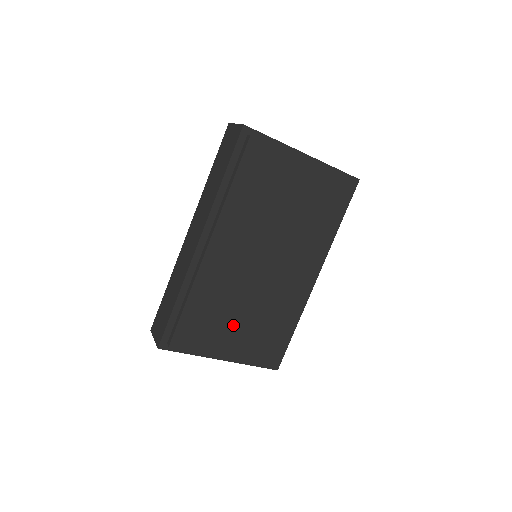
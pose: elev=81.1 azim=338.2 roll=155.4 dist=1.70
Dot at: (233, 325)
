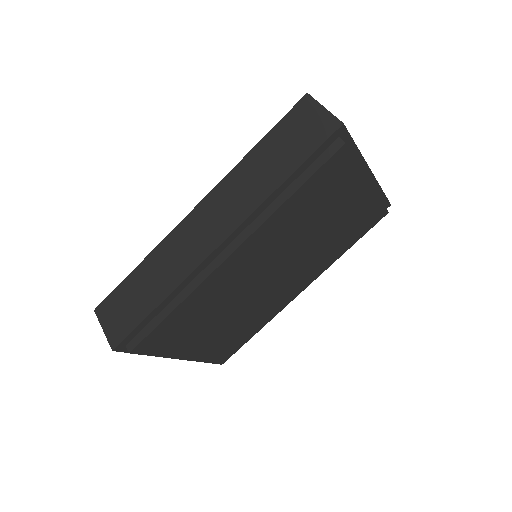
Dot at: (206, 331)
